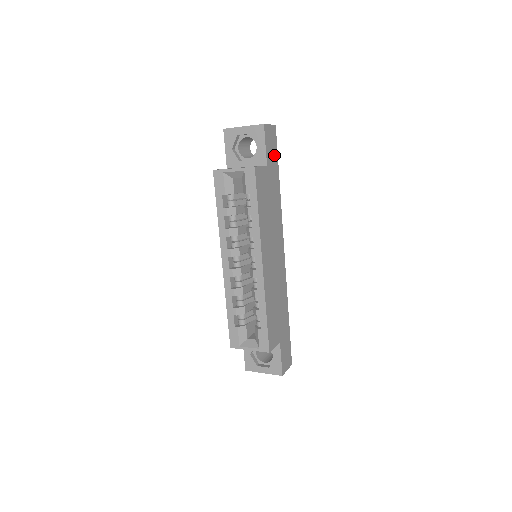
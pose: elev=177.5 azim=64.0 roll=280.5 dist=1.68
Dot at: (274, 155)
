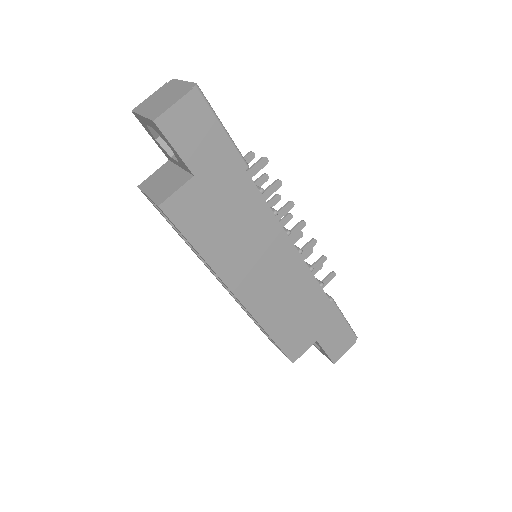
Dot at: (210, 141)
